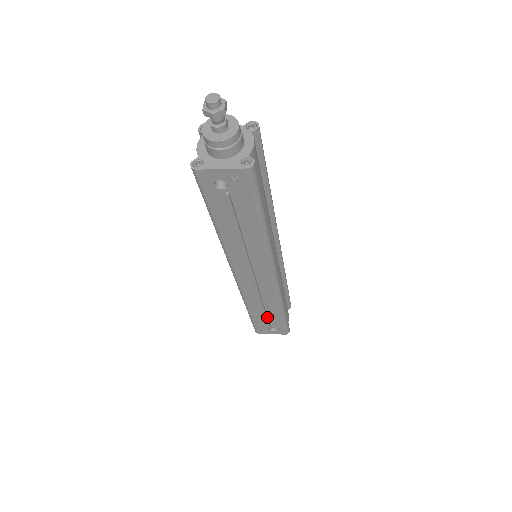
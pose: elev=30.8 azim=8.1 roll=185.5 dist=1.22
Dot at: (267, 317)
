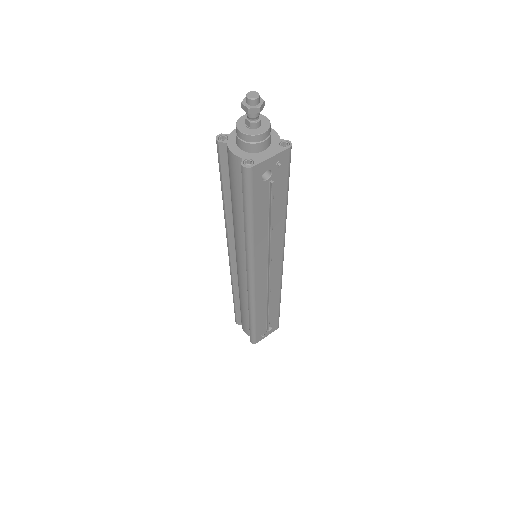
Dot at: (268, 316)
